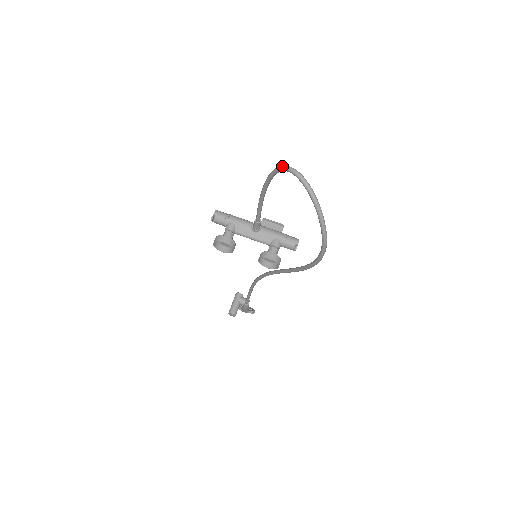
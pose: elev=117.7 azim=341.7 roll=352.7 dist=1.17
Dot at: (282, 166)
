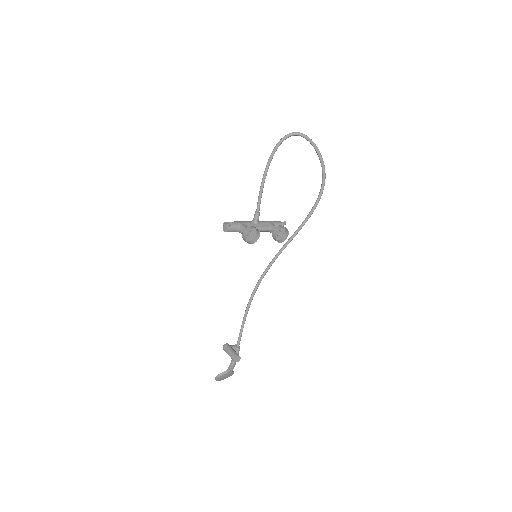
Dot at: (284, 136)
